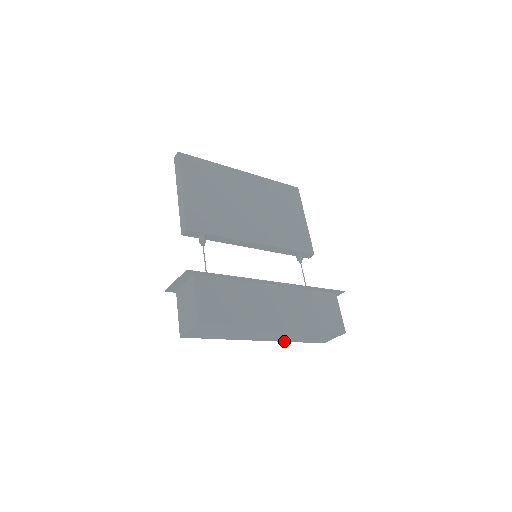
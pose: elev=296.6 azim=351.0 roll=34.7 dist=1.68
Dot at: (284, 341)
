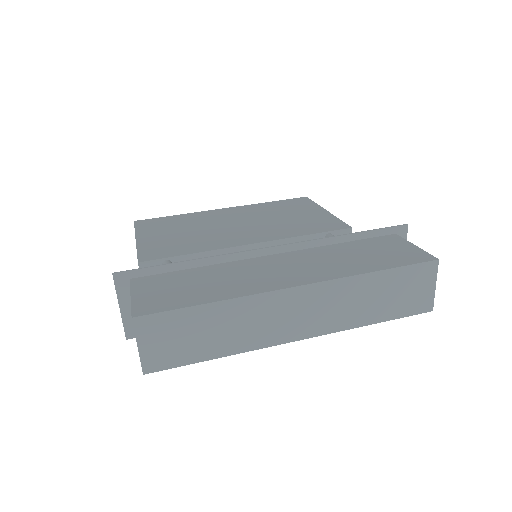
Dot at: (348, 328)
